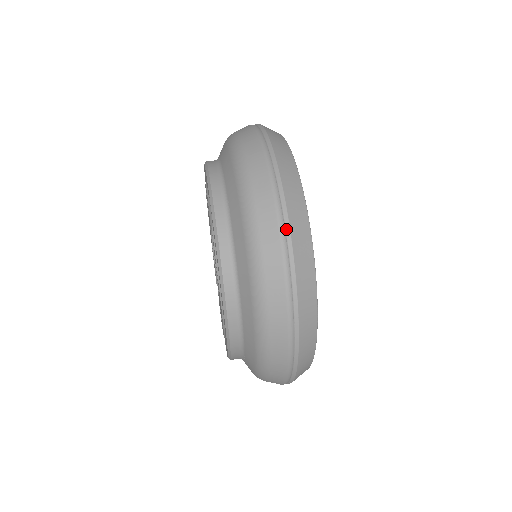
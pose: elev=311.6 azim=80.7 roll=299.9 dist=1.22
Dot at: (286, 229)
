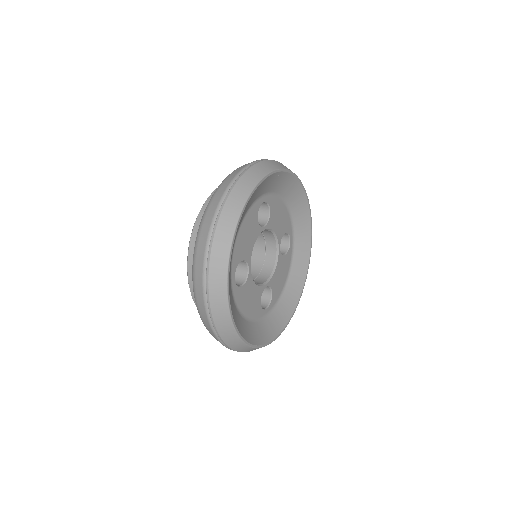
Dot at: occluded
